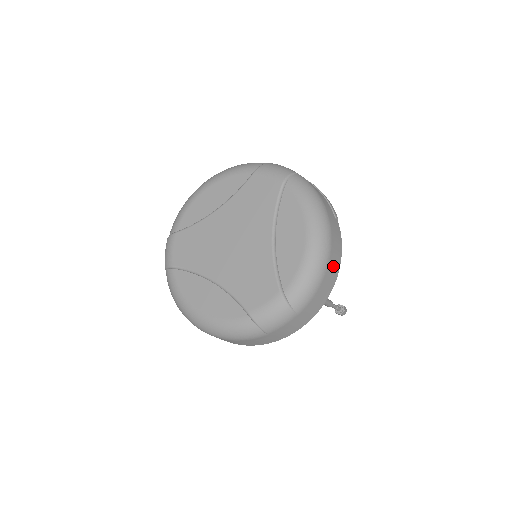
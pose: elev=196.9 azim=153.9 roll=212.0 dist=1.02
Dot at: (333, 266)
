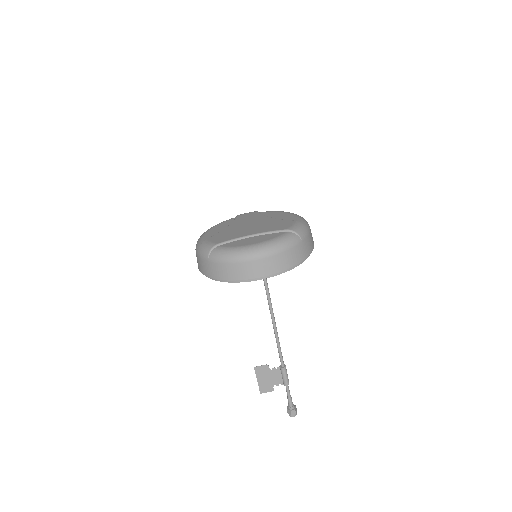
Dot at: occluded
